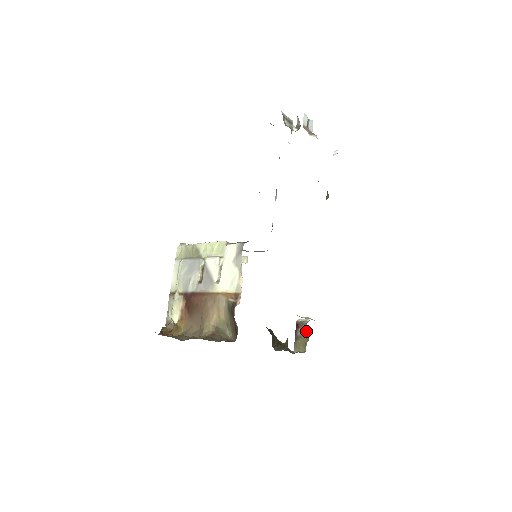
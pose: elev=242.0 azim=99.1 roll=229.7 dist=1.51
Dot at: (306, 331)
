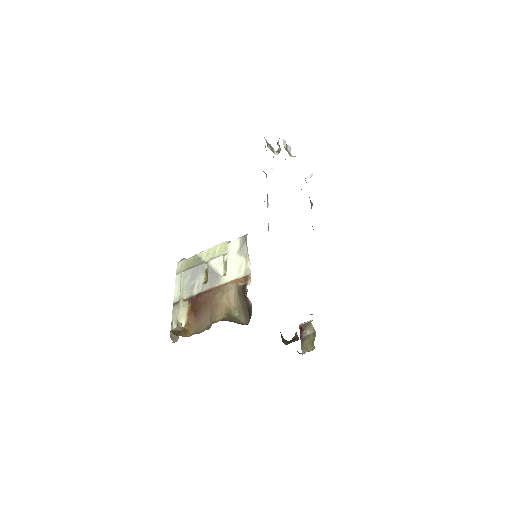
Dot at: (311, 330)
